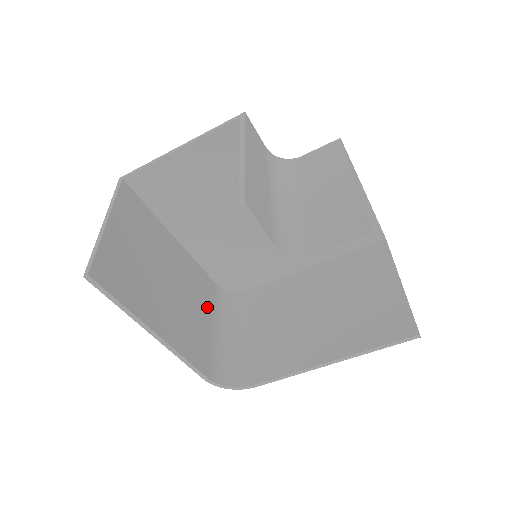
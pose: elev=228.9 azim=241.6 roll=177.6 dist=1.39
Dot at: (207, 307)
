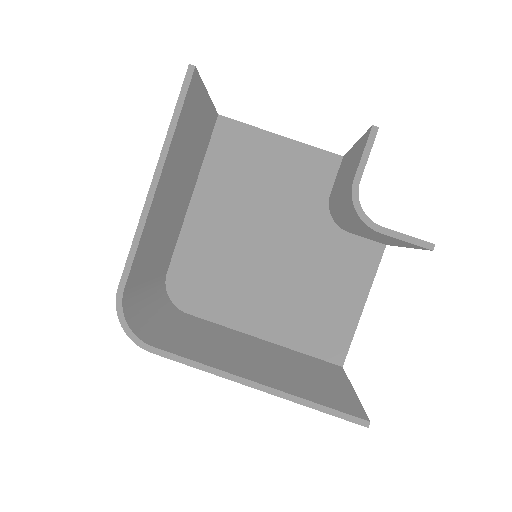
Dot at: (158, 266)
